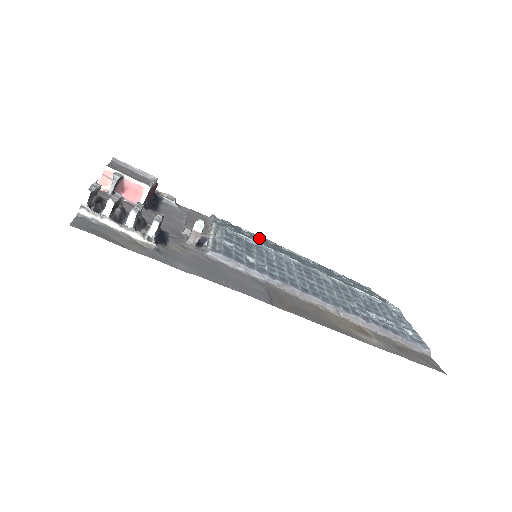
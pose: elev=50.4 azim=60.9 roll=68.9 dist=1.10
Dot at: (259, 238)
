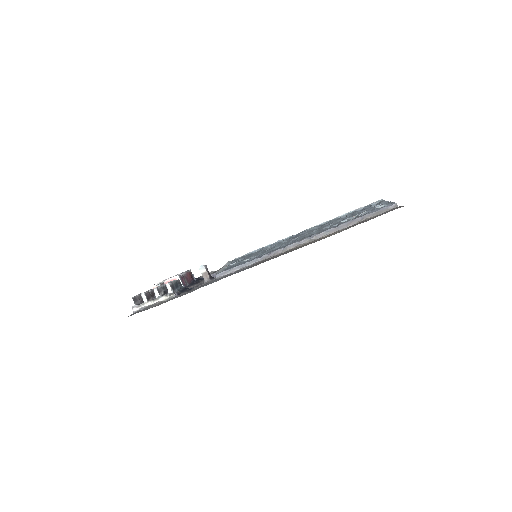
Dot at: occluded
